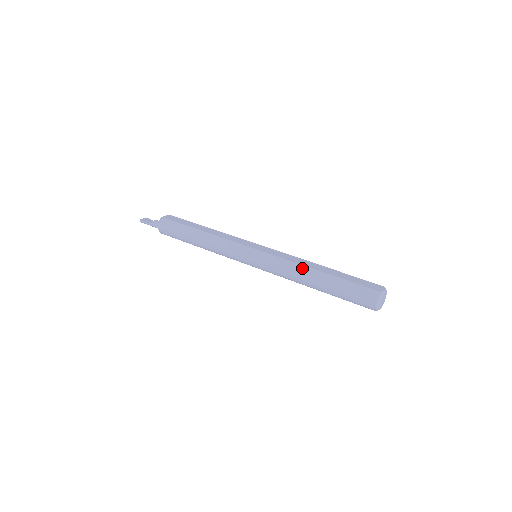
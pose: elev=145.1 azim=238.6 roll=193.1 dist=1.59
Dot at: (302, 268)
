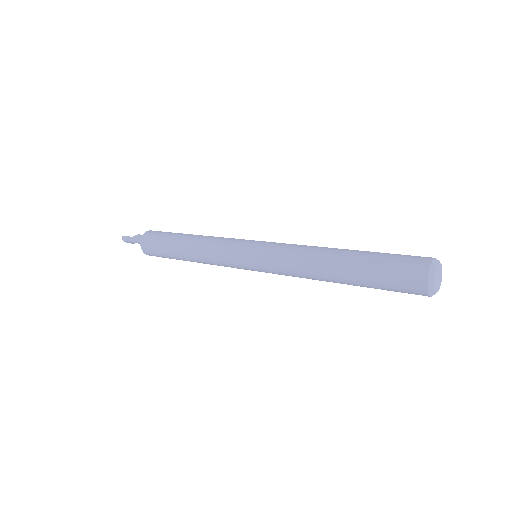
Dot at: (318, 248)
